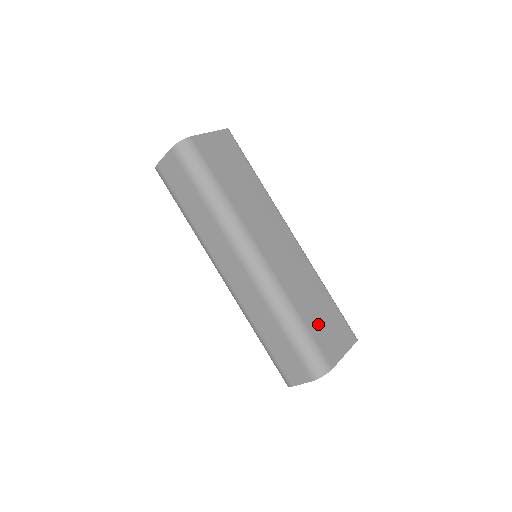
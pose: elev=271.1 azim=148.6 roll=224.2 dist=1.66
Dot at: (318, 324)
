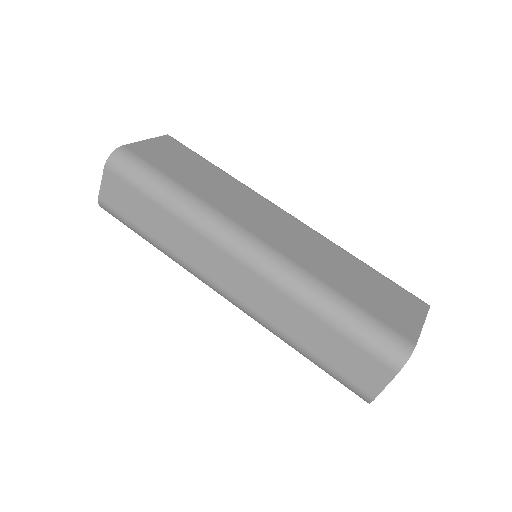
Dot at: (368, 298)
